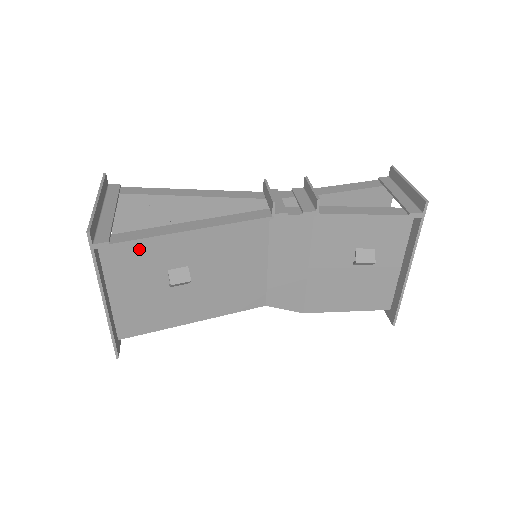
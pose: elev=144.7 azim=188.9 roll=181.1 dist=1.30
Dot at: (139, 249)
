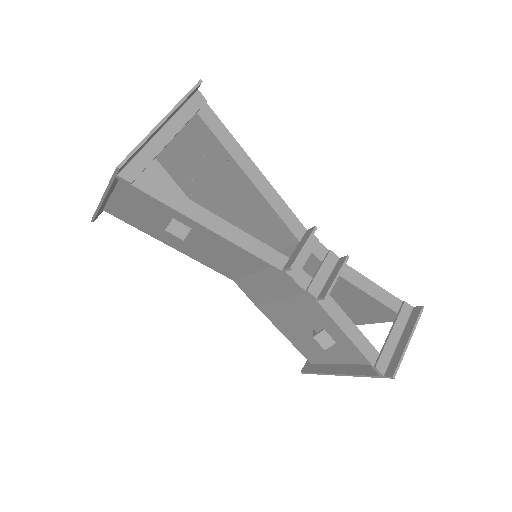
Dot at: occluded
